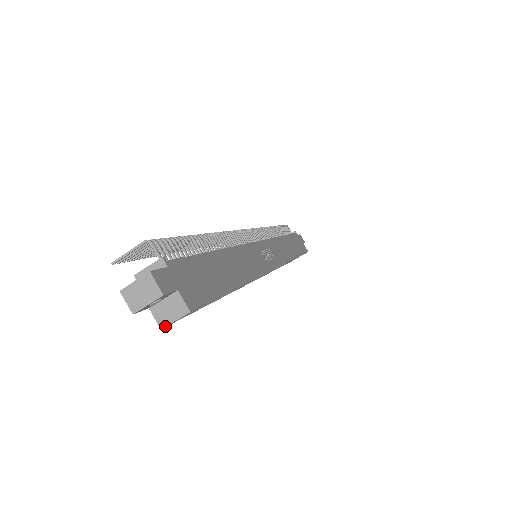
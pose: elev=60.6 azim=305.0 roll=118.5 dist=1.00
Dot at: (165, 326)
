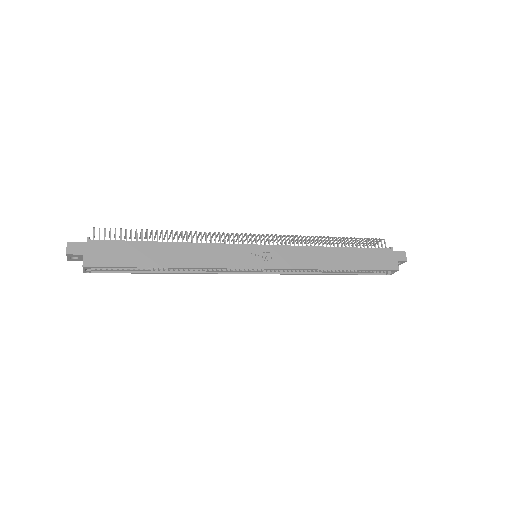
Dot at: (83, 272)
